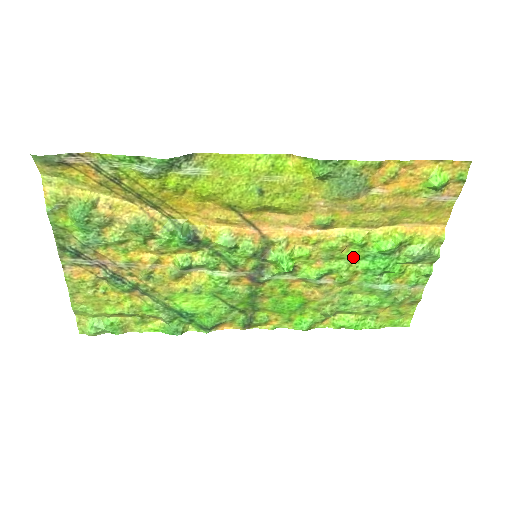
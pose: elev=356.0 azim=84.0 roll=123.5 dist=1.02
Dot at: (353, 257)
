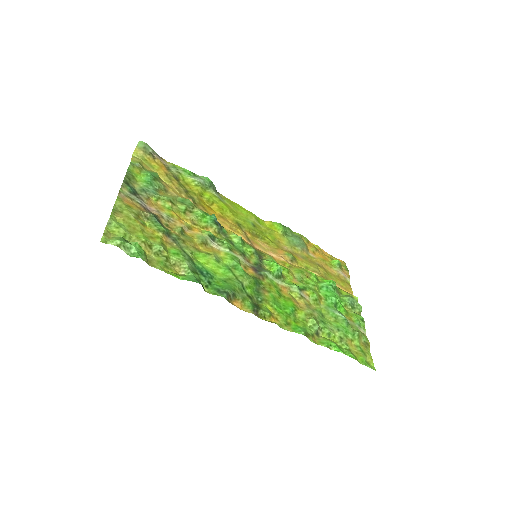
Dot at: (315, 283)
